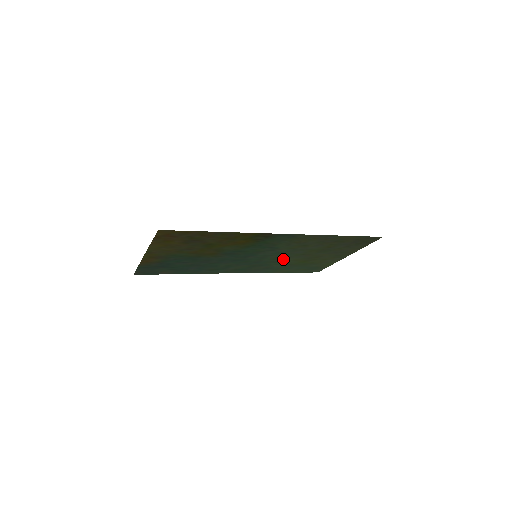
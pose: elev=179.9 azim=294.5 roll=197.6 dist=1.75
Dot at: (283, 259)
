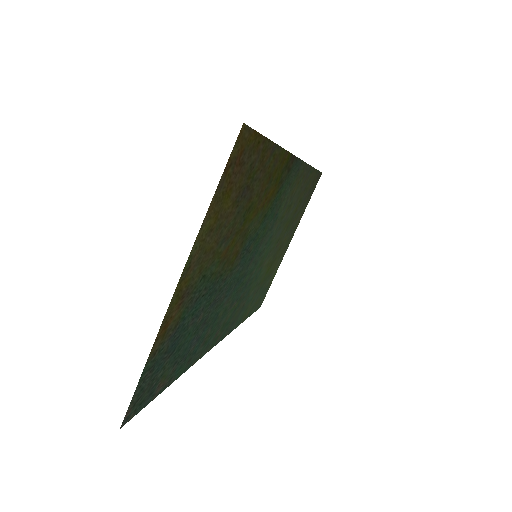
Dot at: (263, 265)
